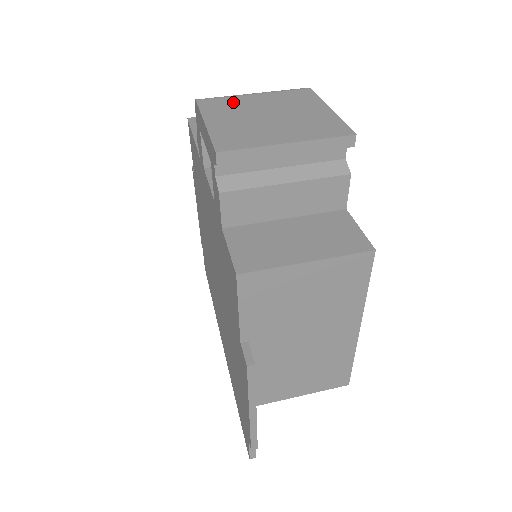
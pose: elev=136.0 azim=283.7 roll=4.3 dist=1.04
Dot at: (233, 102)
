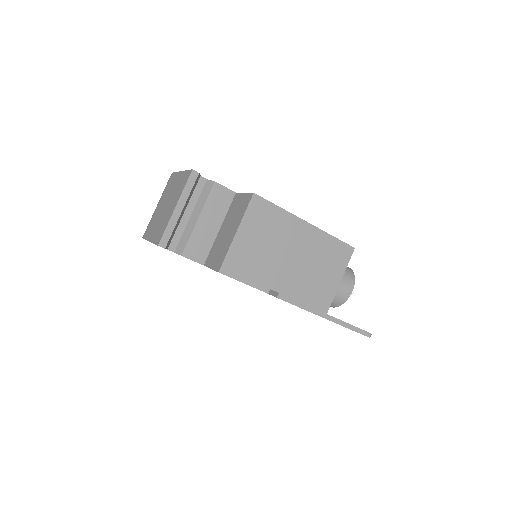
Dot at: (153, 220)
